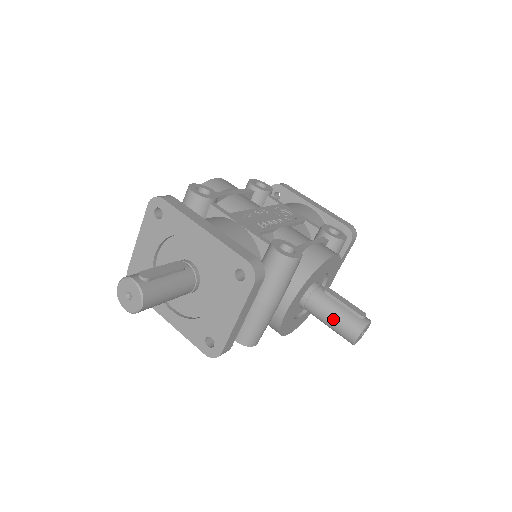
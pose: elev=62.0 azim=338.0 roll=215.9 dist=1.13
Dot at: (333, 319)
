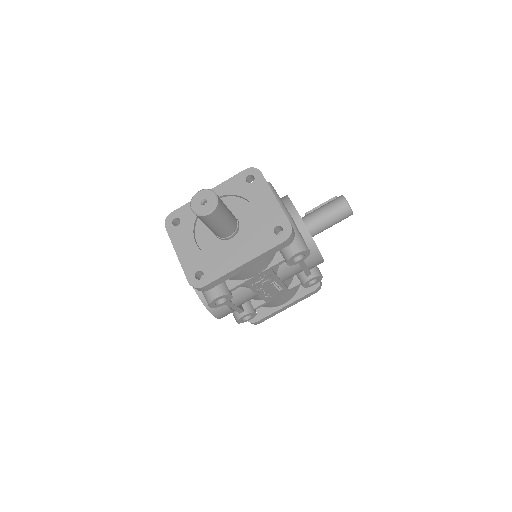
Dot at: (326, 210)
